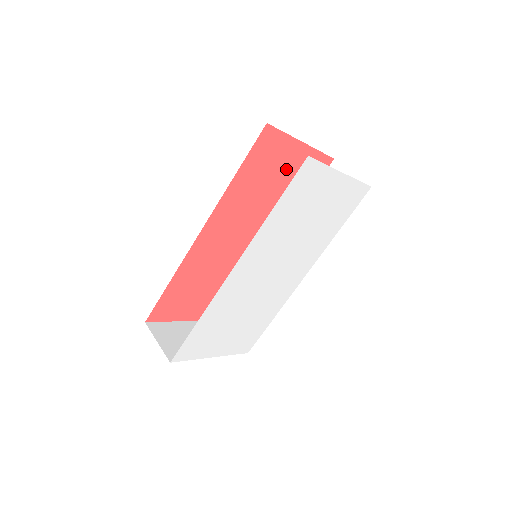
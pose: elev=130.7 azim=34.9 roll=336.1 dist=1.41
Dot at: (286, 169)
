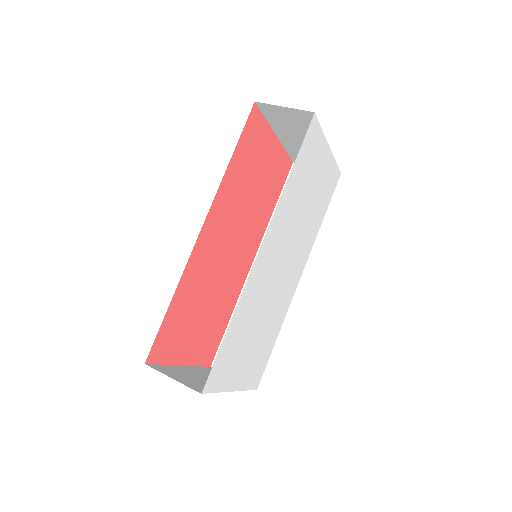
Dot at: (264, 163)
